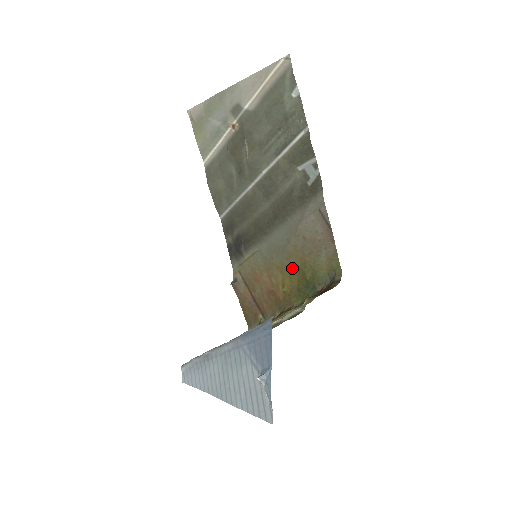
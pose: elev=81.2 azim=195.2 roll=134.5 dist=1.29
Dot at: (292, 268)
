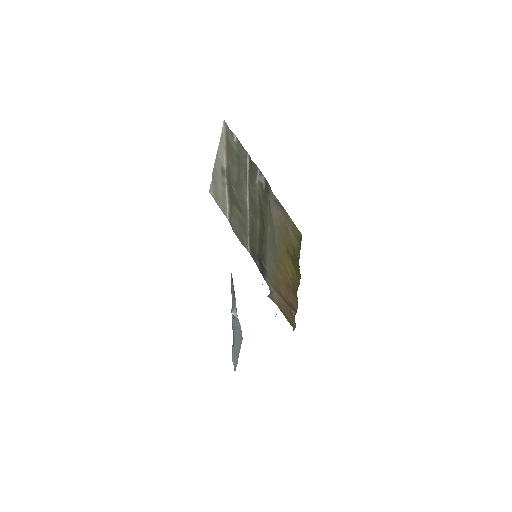
Dot at: (284, 255)
